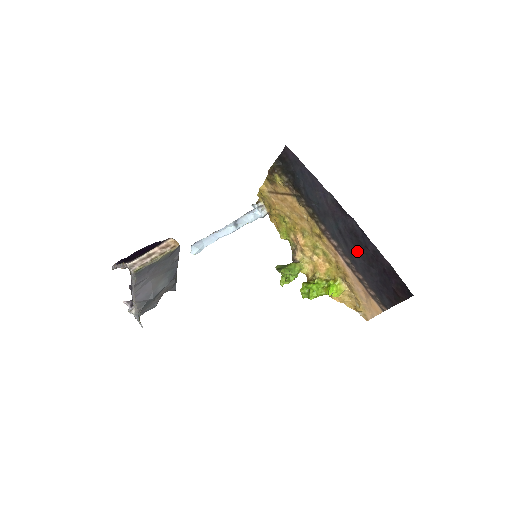
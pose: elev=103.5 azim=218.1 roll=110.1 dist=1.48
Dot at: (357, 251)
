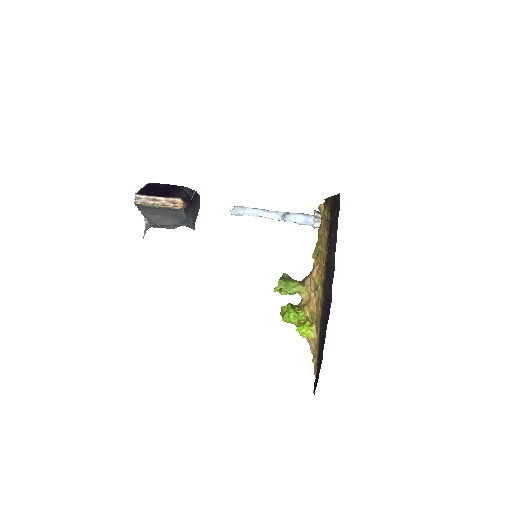
Dot at: (324, 323)
